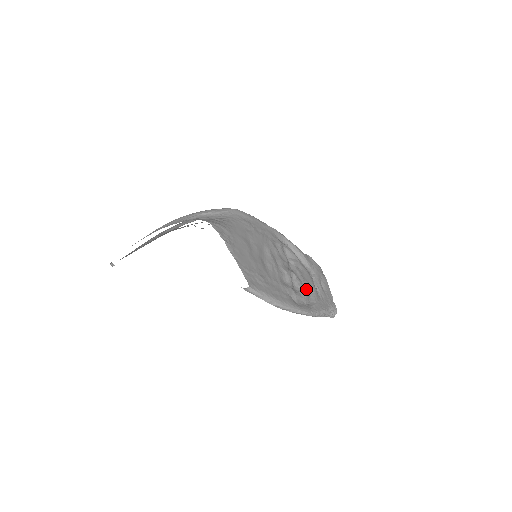
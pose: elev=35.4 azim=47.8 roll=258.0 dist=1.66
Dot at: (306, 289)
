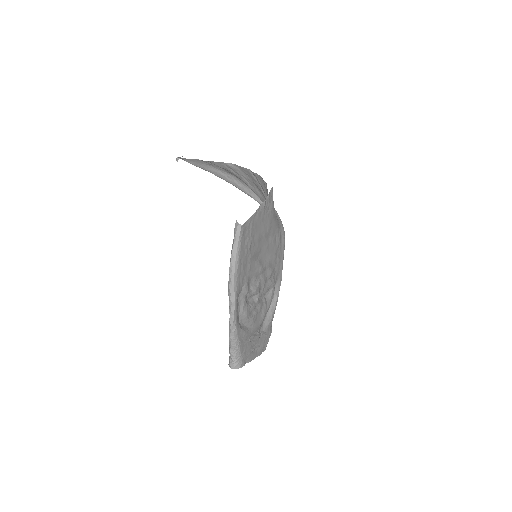
Dot at: (250, 316)
